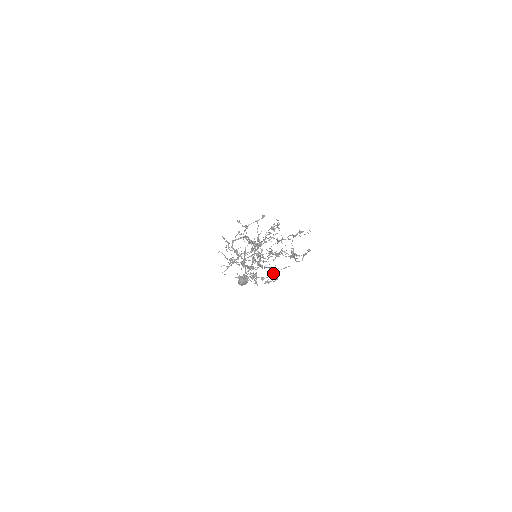
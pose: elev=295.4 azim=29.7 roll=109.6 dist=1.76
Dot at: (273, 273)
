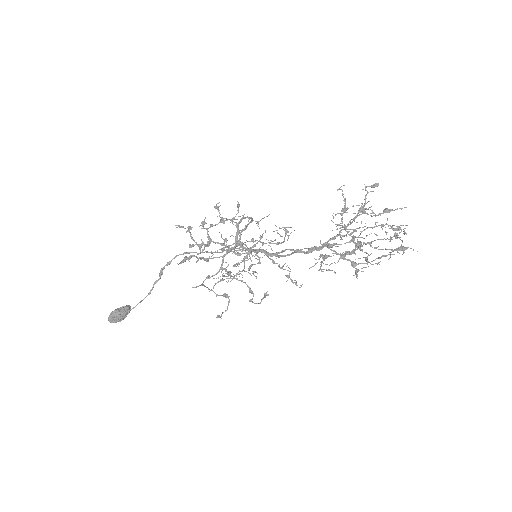
Dot at: (229, 302)
